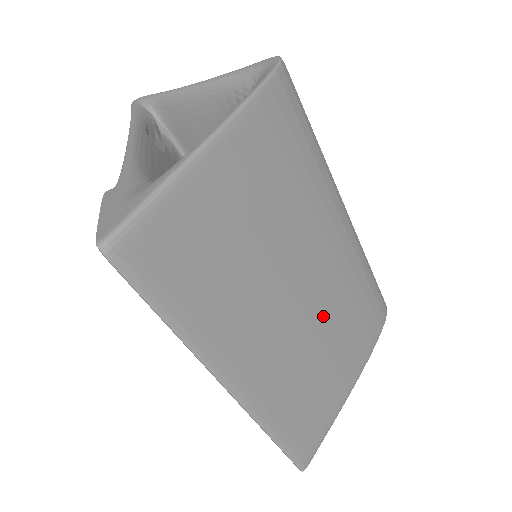
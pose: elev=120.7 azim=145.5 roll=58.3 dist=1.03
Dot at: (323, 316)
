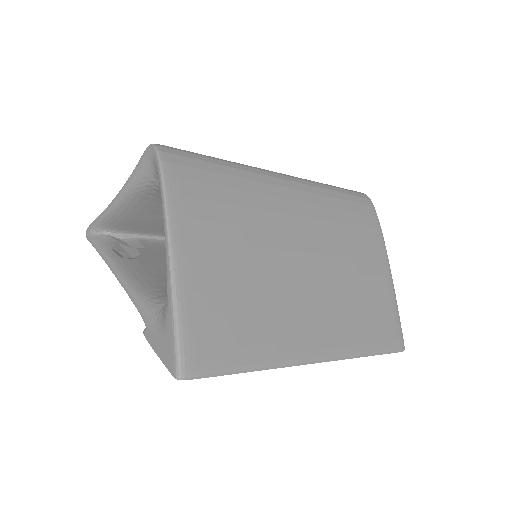
Dot at: (331, 257)
